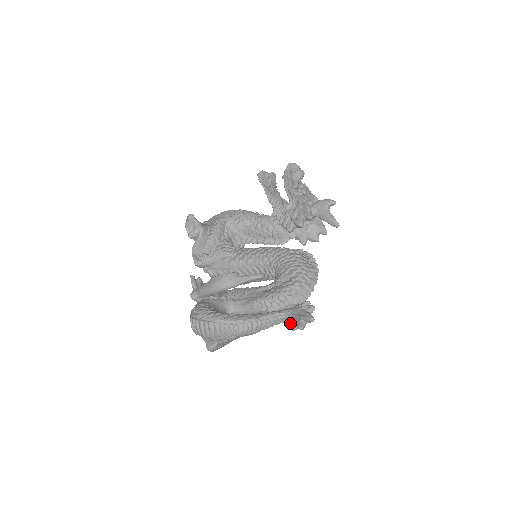
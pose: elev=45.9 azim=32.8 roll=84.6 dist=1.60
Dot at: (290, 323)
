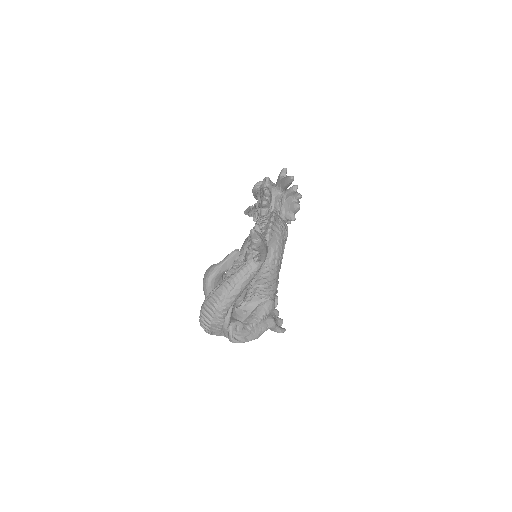
Dot at: occluded
